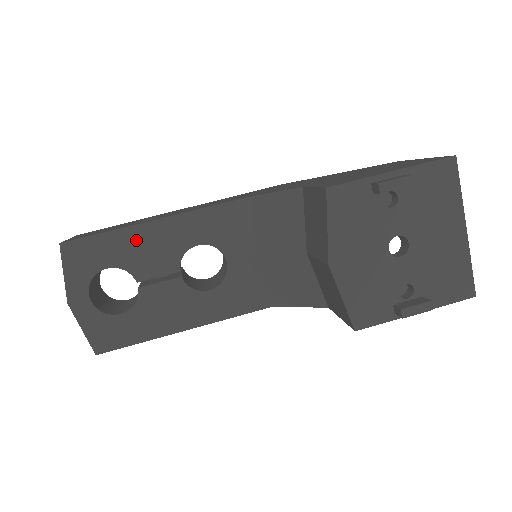
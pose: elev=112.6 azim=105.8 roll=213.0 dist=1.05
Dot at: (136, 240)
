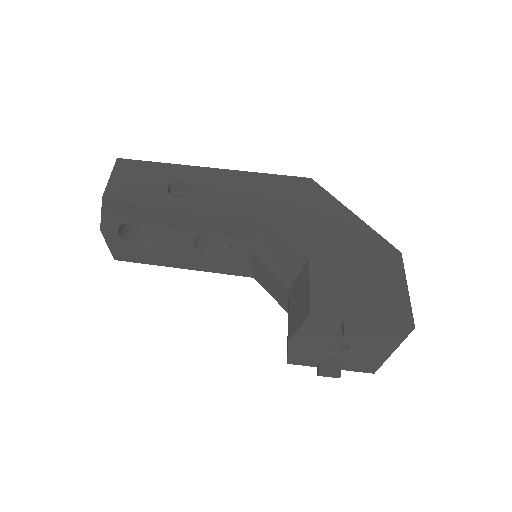
Dot at: (166, 215)
